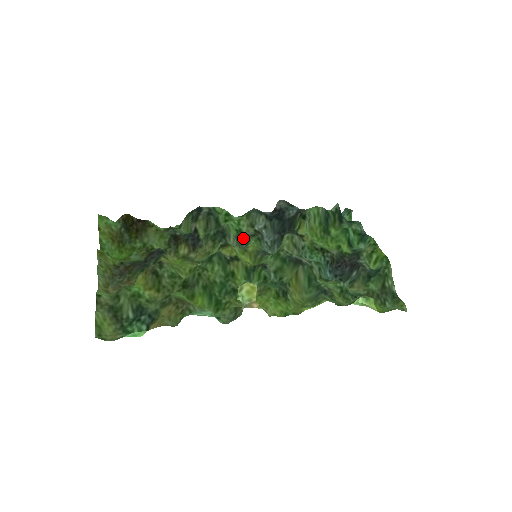
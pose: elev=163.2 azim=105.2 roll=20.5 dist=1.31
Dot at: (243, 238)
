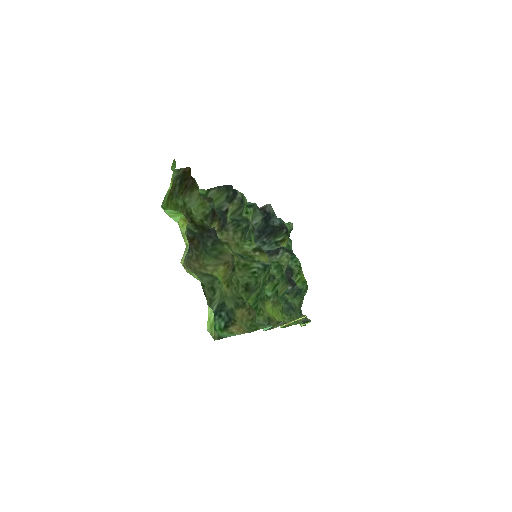
Dot at: occluded
